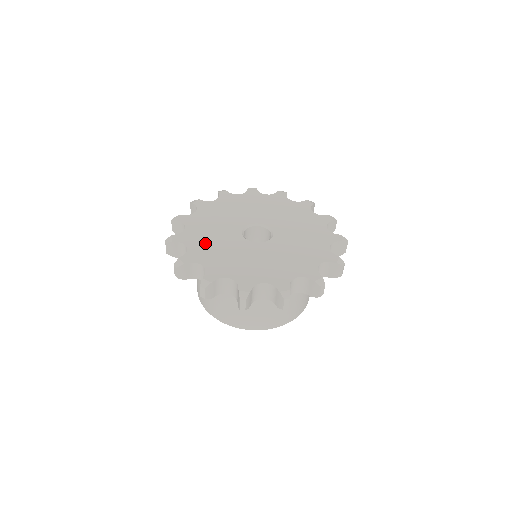
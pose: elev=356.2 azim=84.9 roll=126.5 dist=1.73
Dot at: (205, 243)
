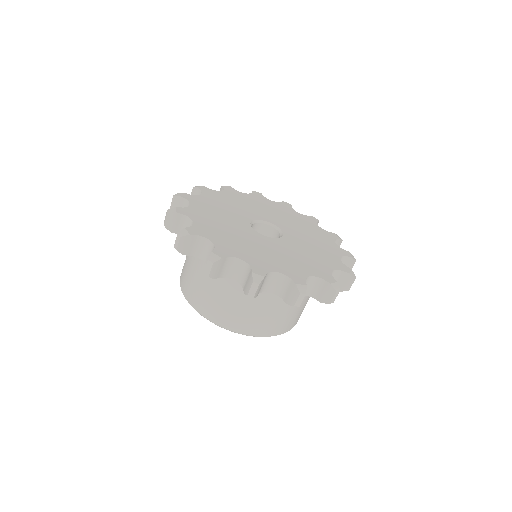
Dot at: (226, 237)
